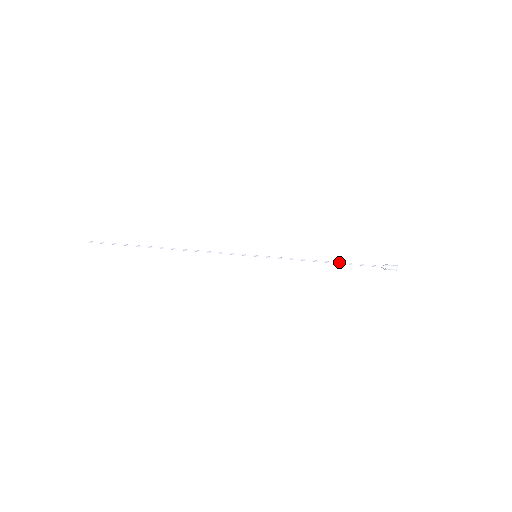
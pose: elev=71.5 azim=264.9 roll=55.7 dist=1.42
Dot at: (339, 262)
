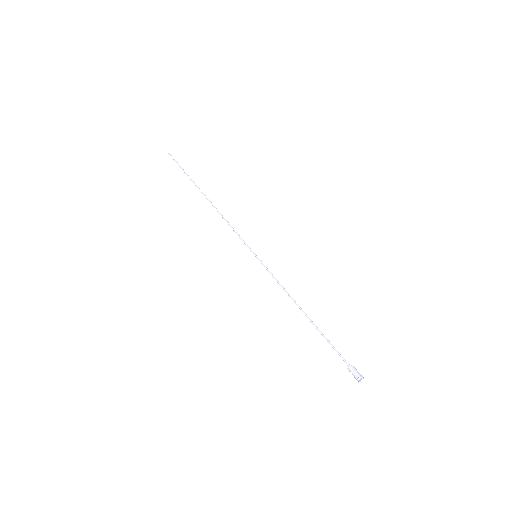
Dot at: occluded
